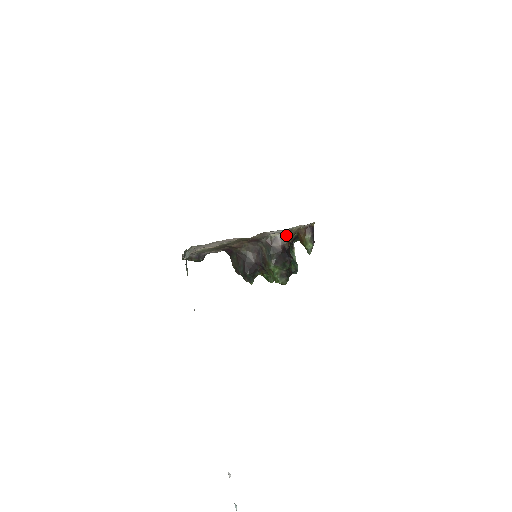
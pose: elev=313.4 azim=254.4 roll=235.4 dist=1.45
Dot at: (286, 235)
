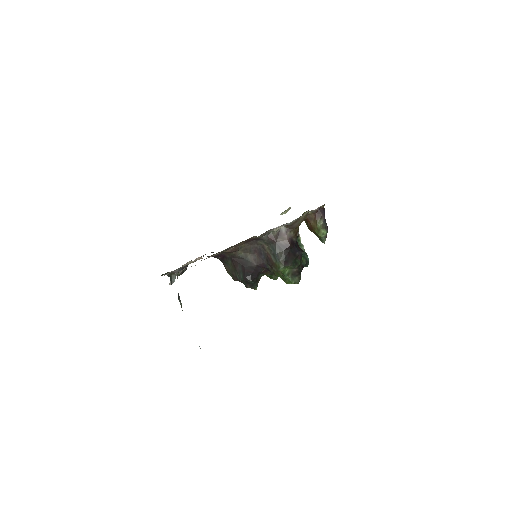
Dot at: (292, 226)
